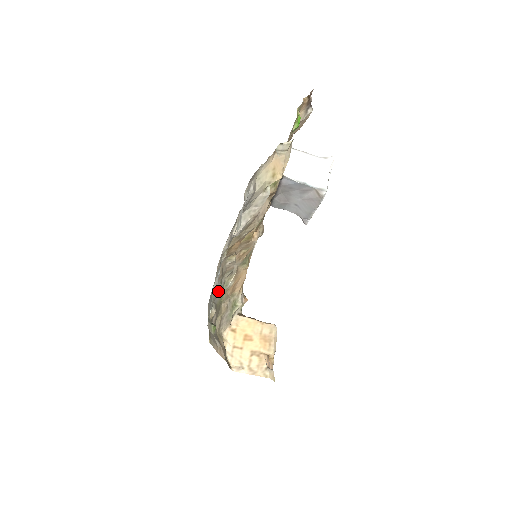
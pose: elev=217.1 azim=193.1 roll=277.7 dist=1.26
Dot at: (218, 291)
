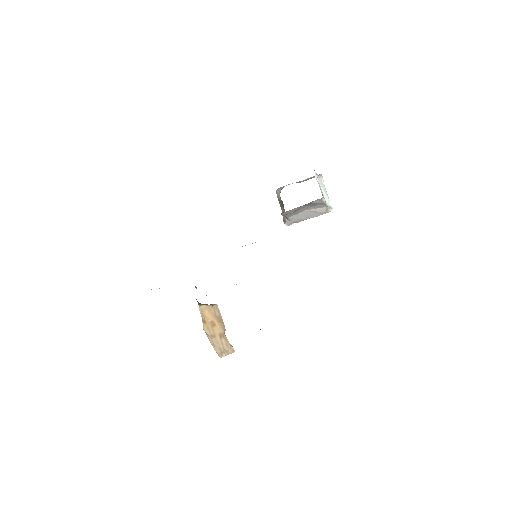
Dot at: occluded
